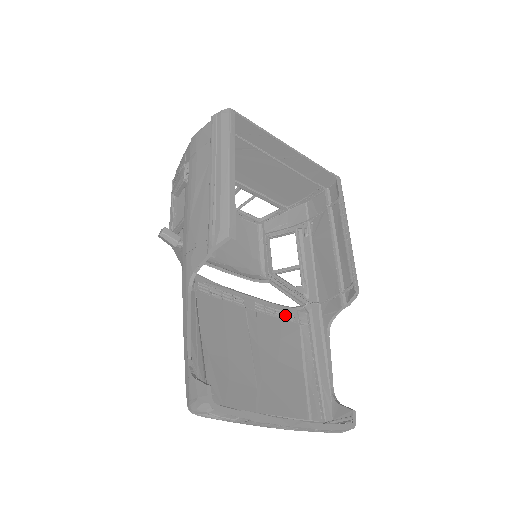
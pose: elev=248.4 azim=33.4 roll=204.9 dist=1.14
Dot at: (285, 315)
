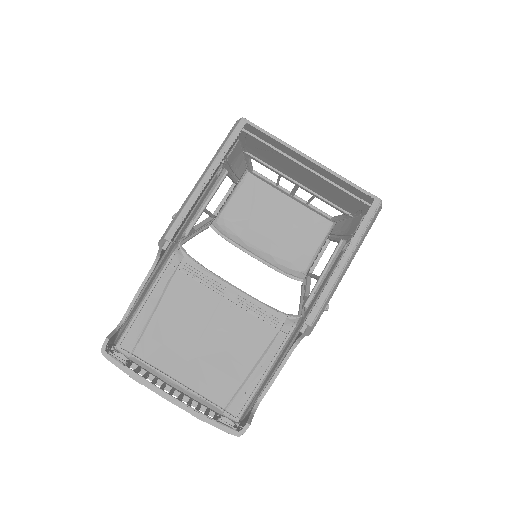
Dot at: (268, 317)
